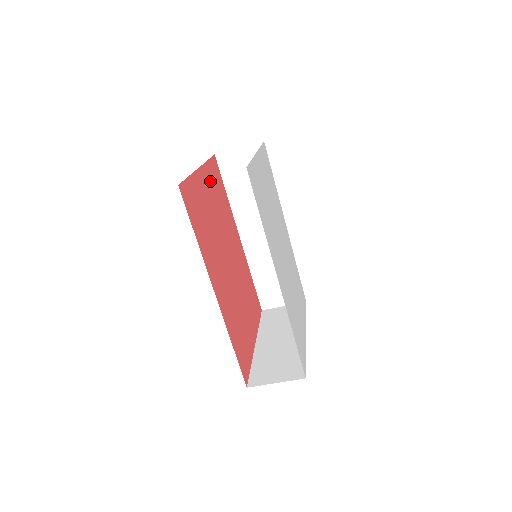
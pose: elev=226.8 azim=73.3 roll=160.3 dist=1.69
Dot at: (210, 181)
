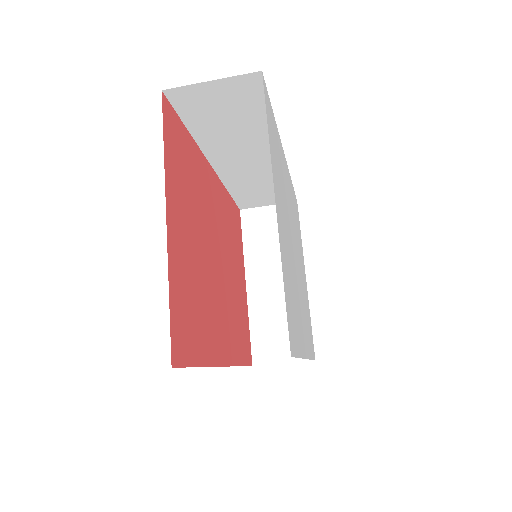
Dot at: (177, 189)
